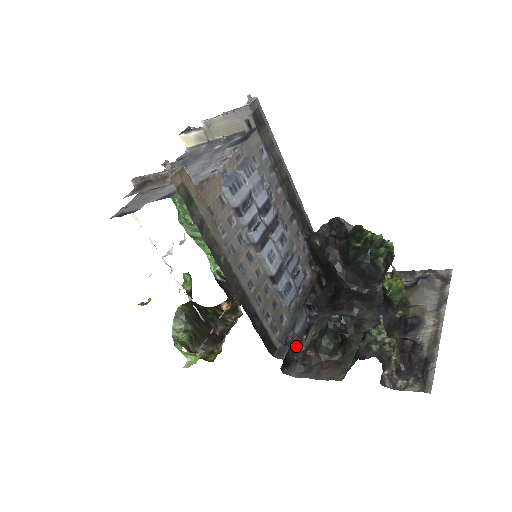
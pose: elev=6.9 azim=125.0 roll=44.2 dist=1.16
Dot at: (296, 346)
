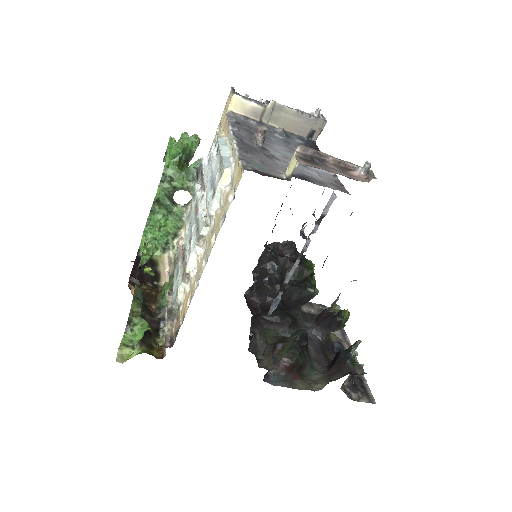
Dot at: (254, 353)
